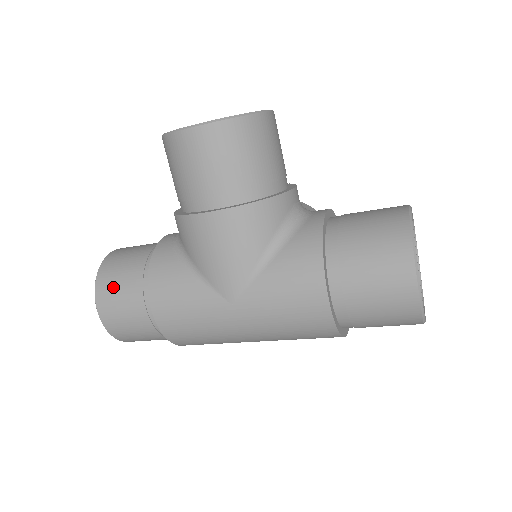
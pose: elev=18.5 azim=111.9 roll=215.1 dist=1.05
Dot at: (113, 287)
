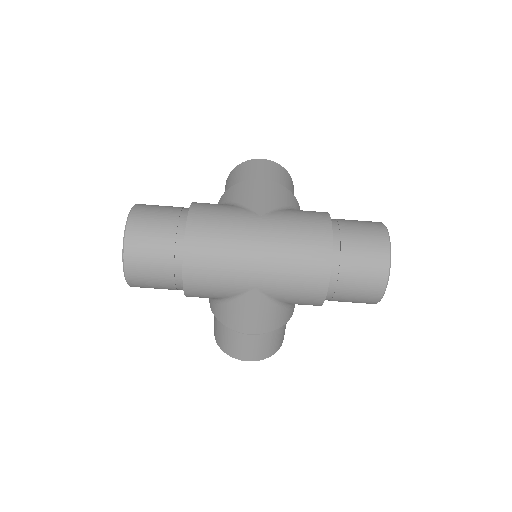
Dot at: (155, 205)
